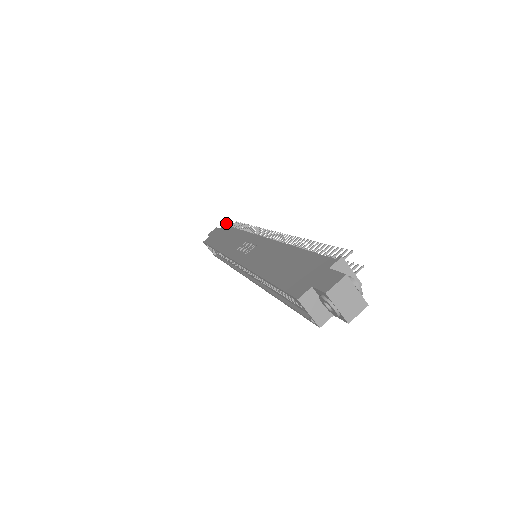
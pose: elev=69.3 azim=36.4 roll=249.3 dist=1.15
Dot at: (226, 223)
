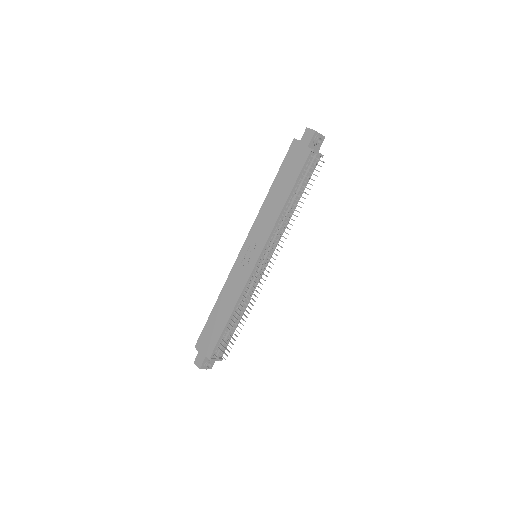
Dot at: (312, 151)
